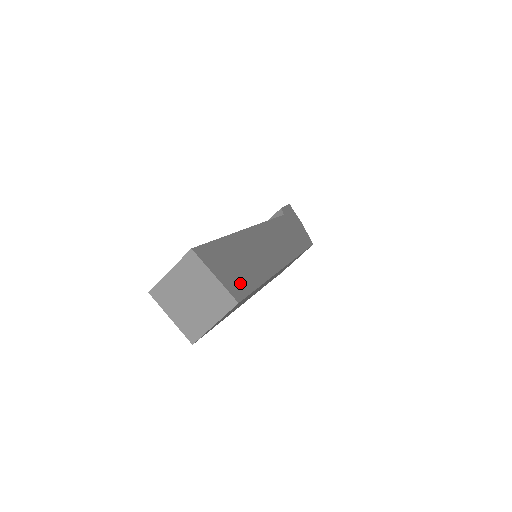
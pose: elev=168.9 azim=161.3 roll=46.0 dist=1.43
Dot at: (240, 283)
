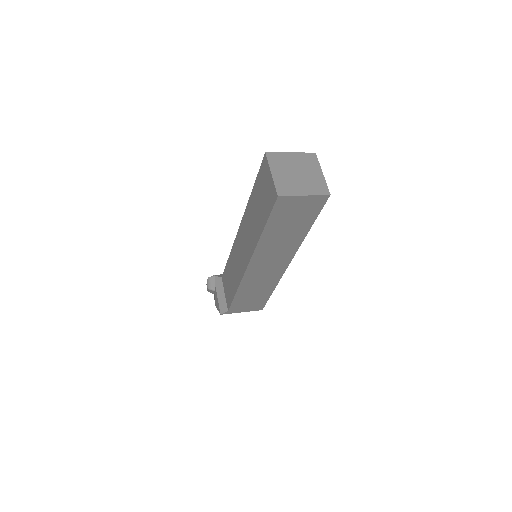
Dot at: occluded
